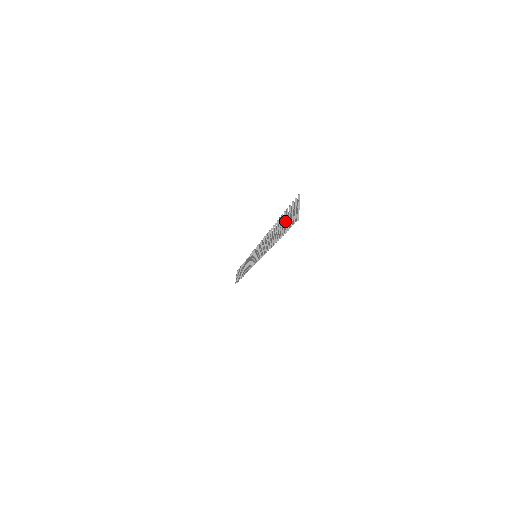
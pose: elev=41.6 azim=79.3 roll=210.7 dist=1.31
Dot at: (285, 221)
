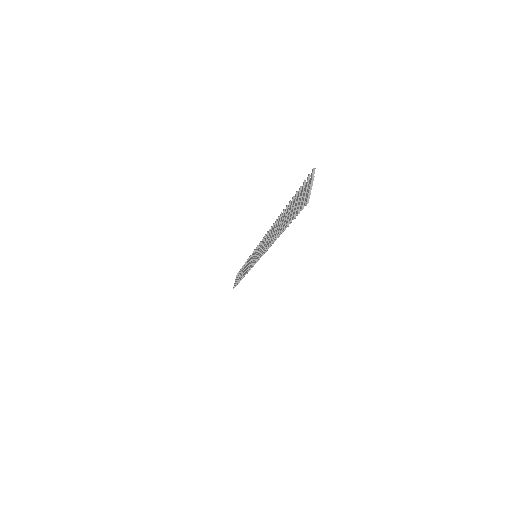
Dot at: (292, 207)
